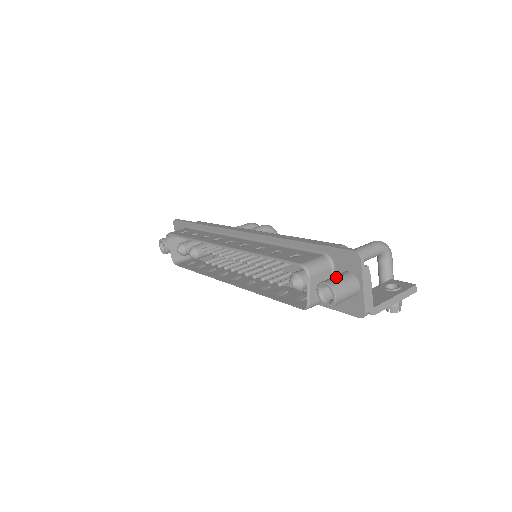
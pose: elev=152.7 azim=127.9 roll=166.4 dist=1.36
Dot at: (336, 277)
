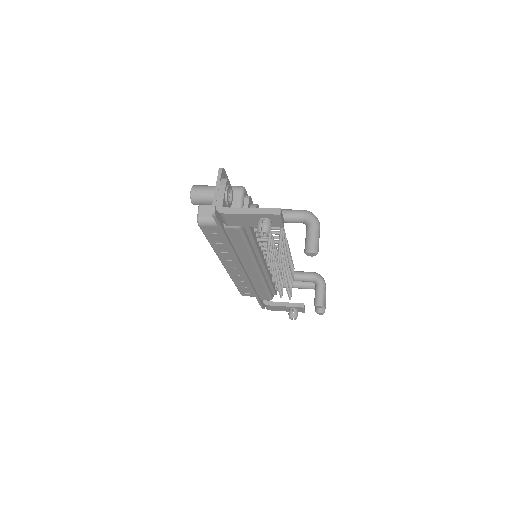
Dot at: occluded
